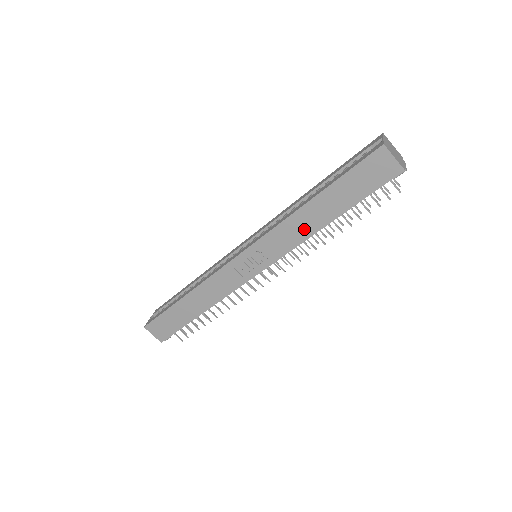
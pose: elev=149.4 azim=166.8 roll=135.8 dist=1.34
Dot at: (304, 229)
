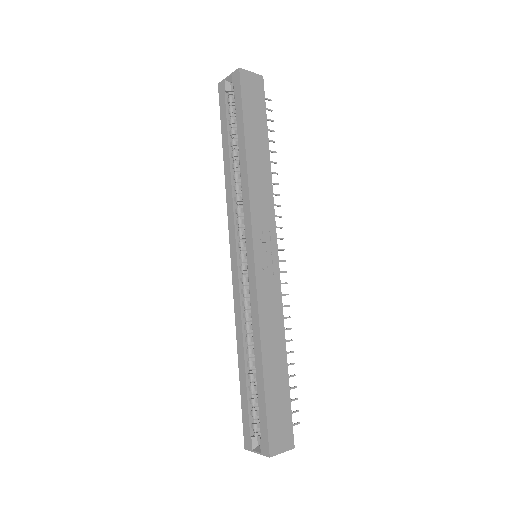
Dot at: (264, 179)
